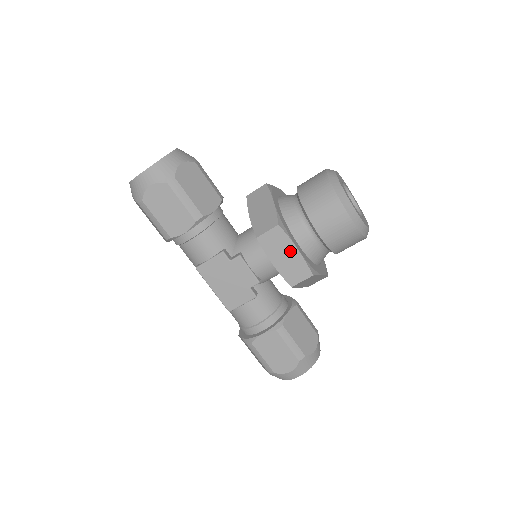
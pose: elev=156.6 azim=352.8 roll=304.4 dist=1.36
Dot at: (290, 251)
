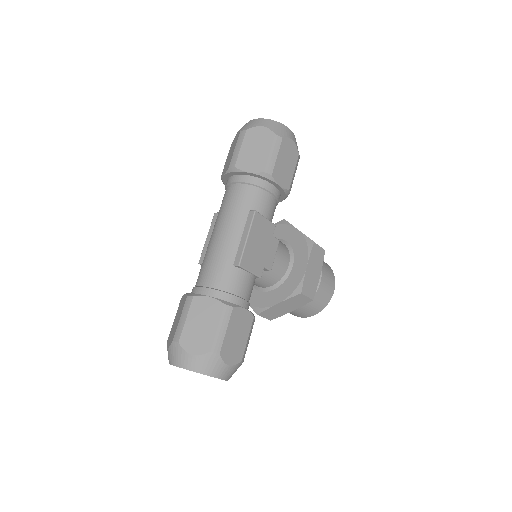
Dot at: (317, 271)
